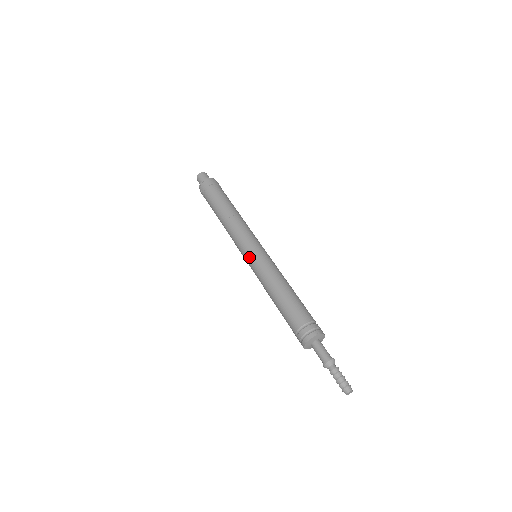
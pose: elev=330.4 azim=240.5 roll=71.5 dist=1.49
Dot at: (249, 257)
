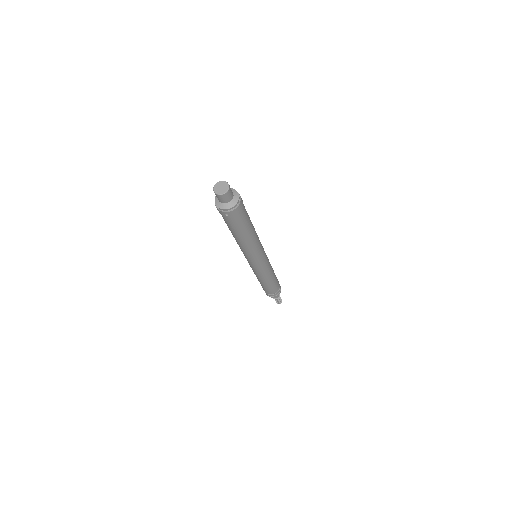
Dot at: (259, 266)
